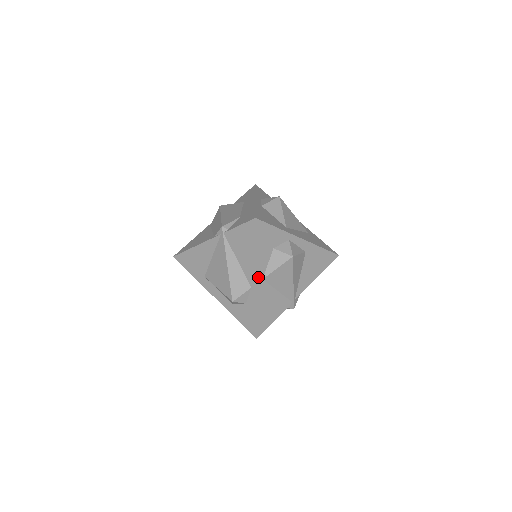
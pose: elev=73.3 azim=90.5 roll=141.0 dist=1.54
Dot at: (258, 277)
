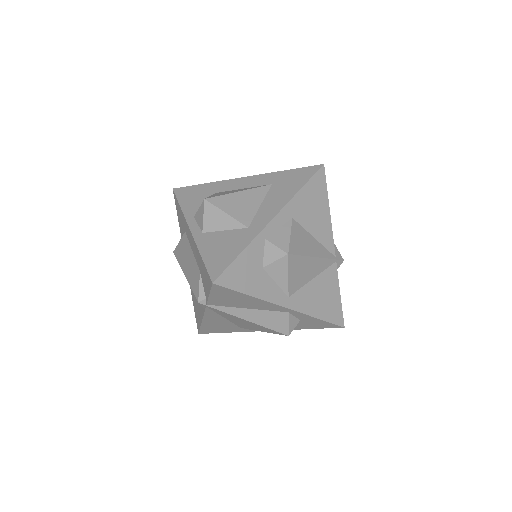
Dot at: (283, 303)
